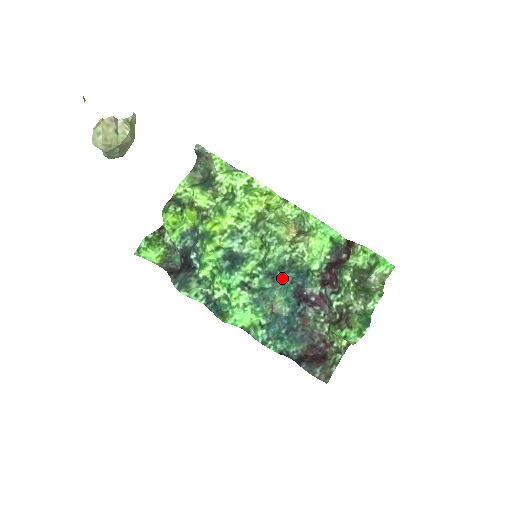
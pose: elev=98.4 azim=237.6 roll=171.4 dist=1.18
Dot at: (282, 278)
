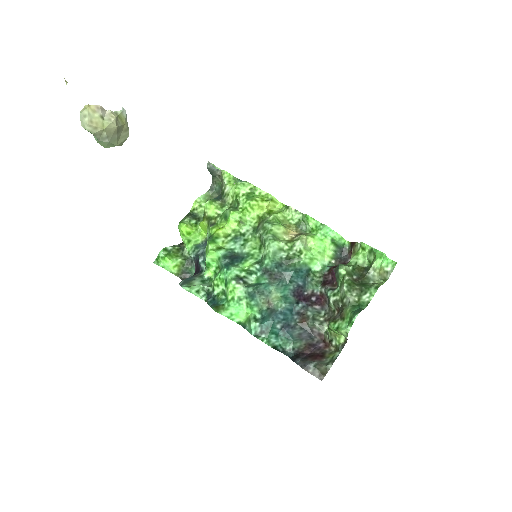
Dot at: (280, 276)
